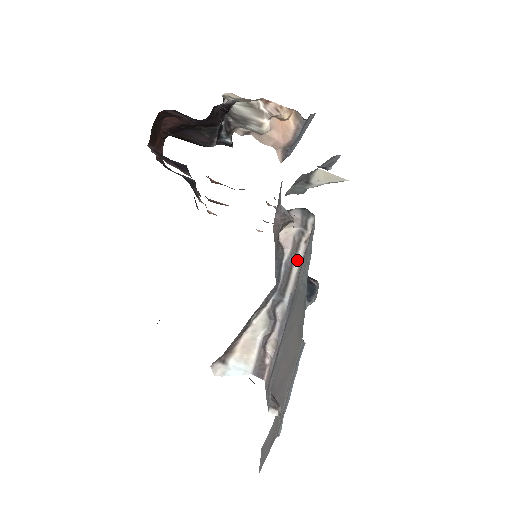
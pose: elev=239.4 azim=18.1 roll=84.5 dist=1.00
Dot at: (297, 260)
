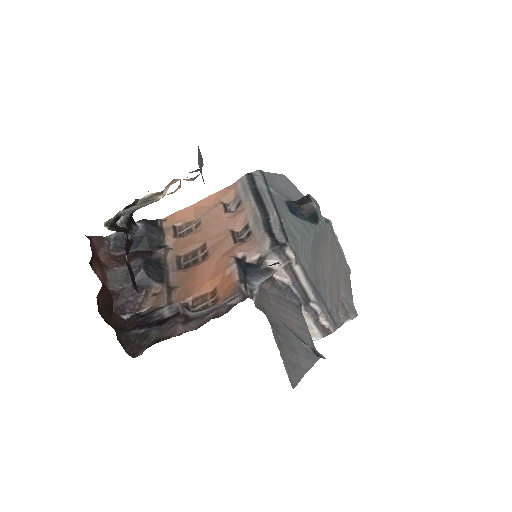
Dot at: (300, 277)
